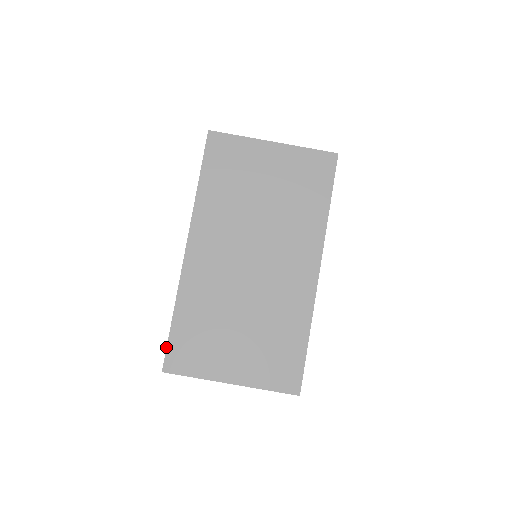
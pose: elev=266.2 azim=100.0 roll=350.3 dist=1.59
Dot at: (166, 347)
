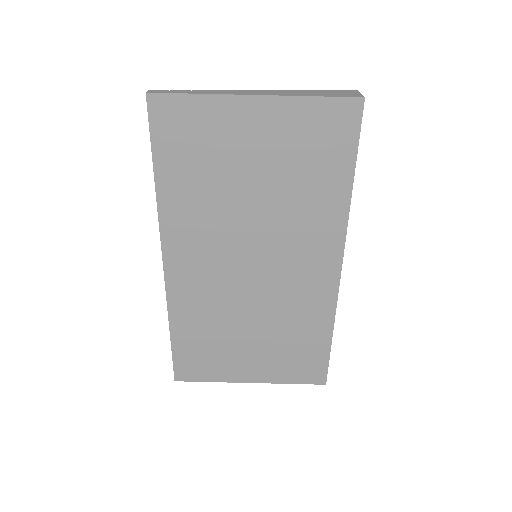
Dot at: occluded
